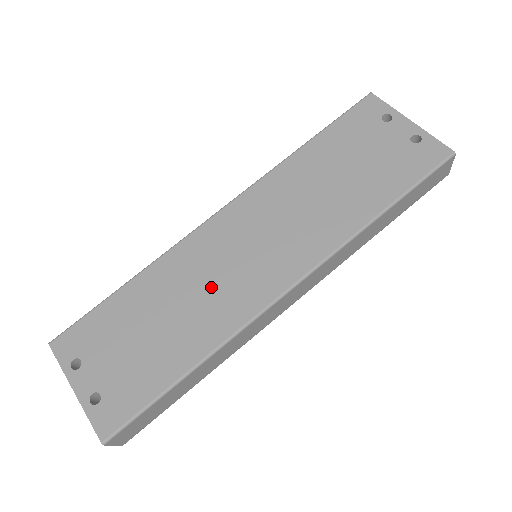
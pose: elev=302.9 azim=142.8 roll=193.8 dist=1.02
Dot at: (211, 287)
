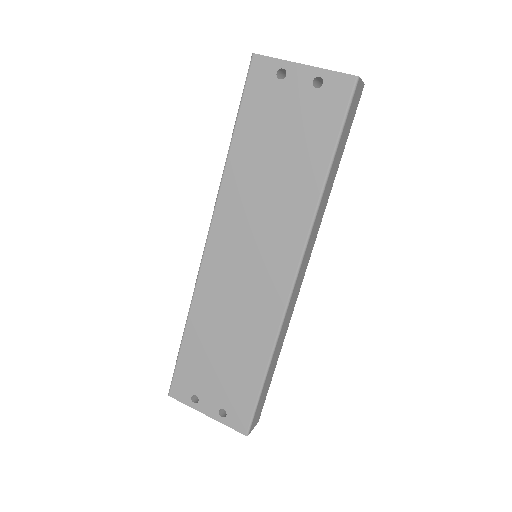
Dot at: (241, 304)
